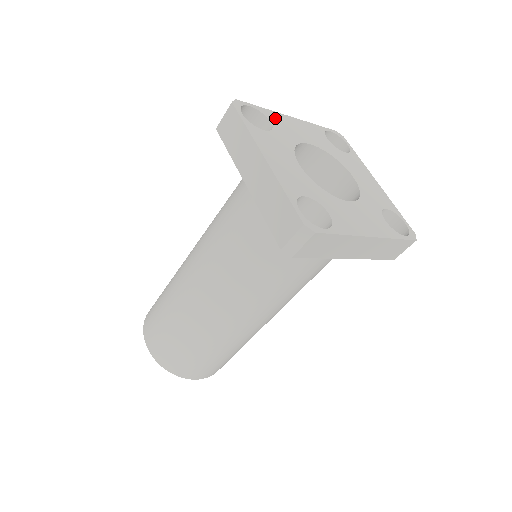
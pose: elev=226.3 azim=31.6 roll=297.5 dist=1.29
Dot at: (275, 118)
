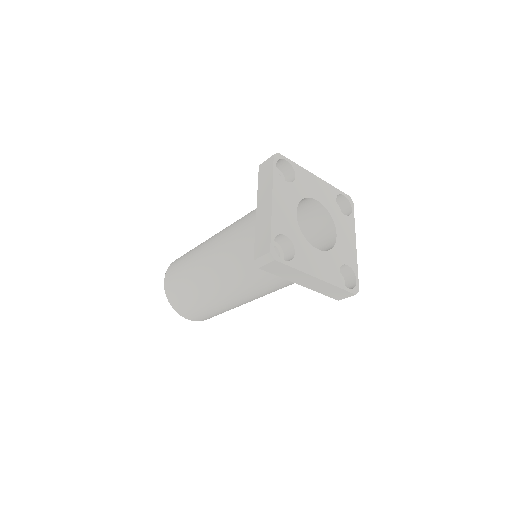
Dot at: (279, 224)
